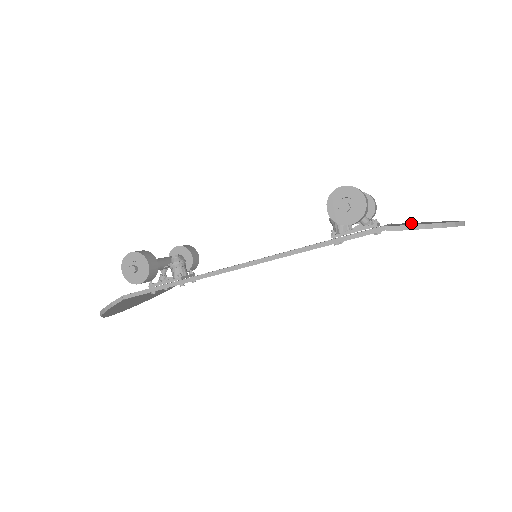
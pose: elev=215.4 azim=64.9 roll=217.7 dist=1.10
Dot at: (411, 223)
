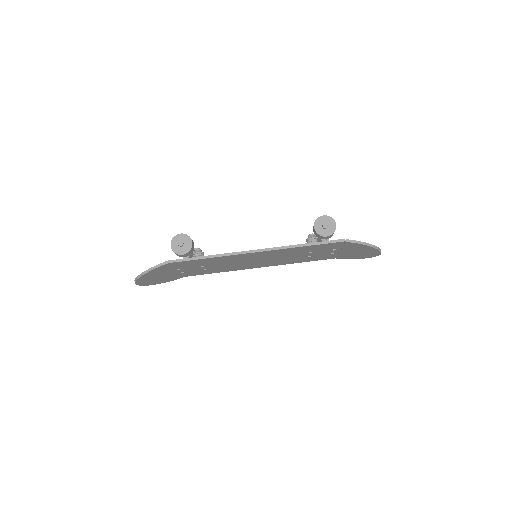
Dot at: occluded
